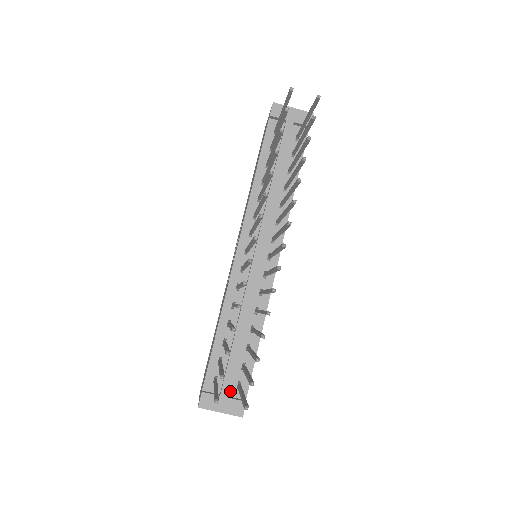
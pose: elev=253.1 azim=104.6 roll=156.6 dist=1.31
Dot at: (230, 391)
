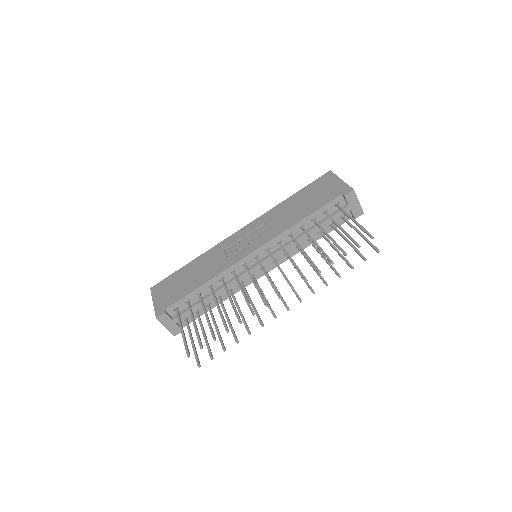
Dot at: occluded
